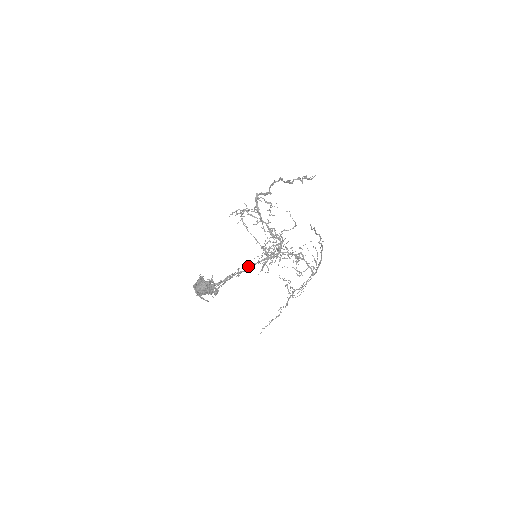
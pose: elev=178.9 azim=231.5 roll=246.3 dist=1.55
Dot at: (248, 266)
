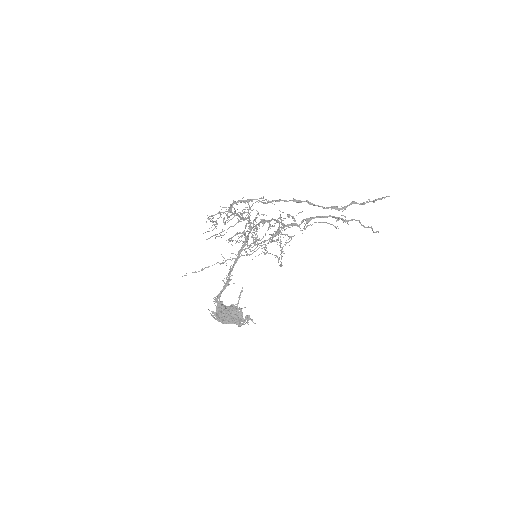
Dot at: occluded
